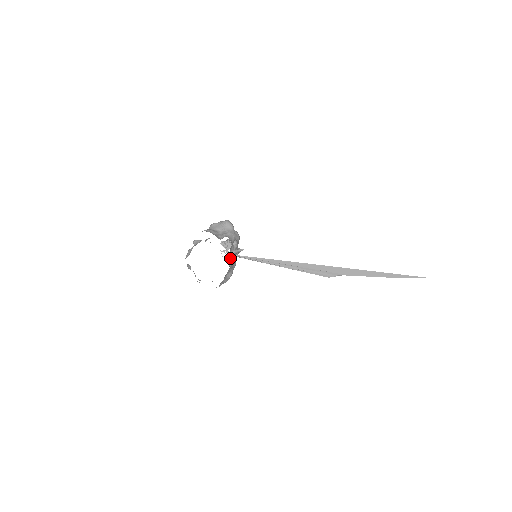
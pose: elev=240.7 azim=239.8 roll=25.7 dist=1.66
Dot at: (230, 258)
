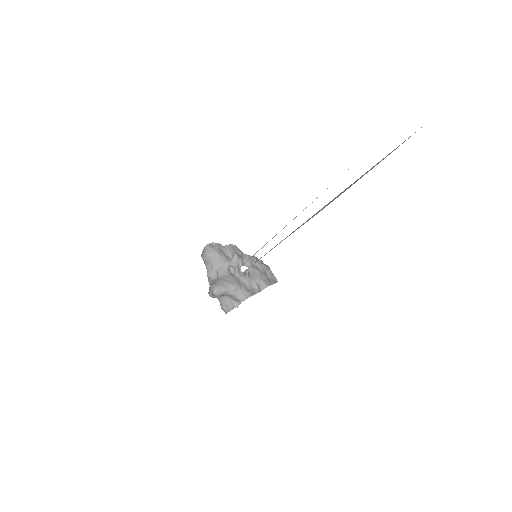
Dot at: (257, 285)
